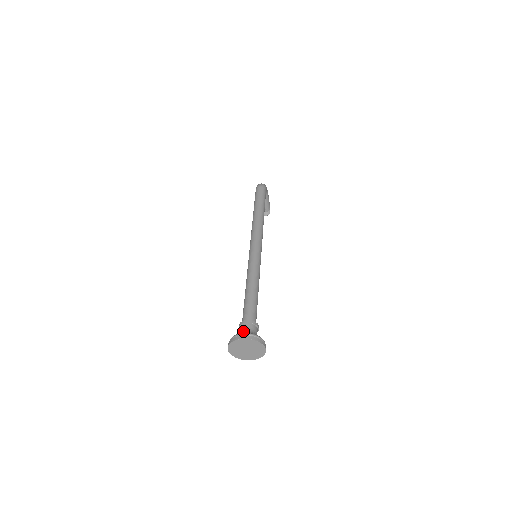
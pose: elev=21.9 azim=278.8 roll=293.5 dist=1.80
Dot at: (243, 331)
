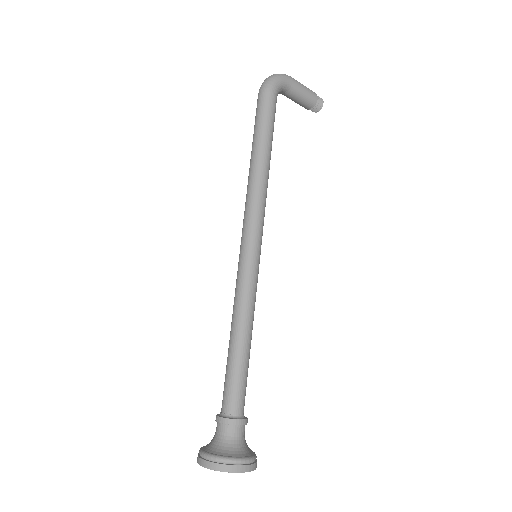
Dot at: (213, 438)
